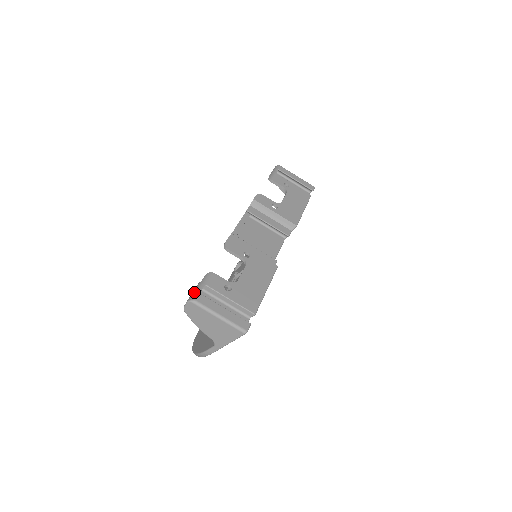
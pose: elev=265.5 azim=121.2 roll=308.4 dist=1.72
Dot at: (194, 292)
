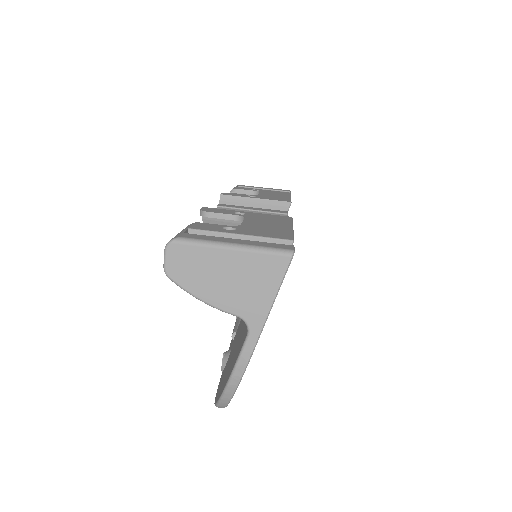
Dot at: occluded
